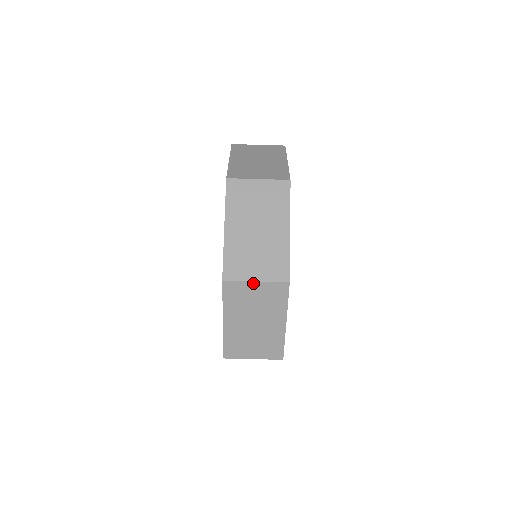
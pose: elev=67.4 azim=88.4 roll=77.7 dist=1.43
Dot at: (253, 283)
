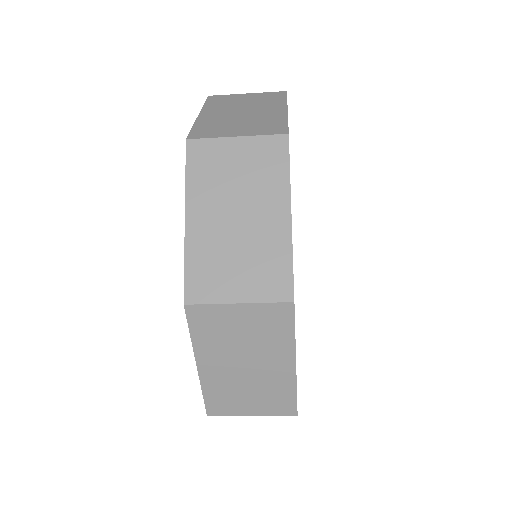
Dot at: (248, 415)
